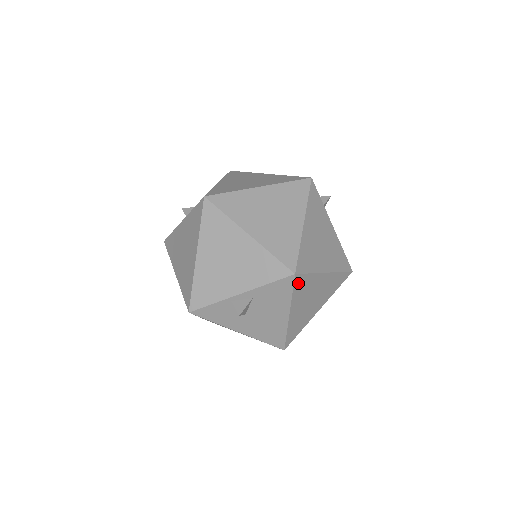
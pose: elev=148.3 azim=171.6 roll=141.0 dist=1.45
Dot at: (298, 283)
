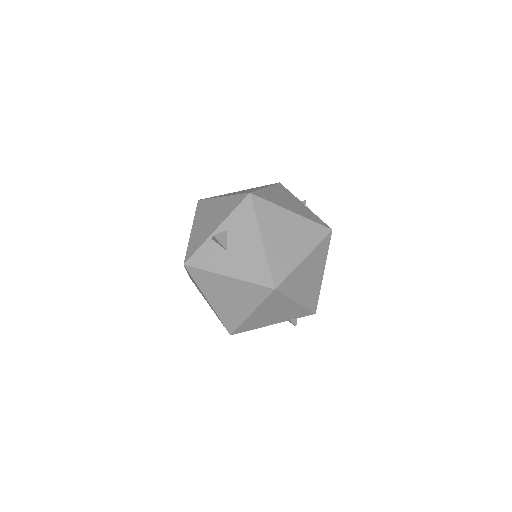
Dot at: (258, 205)
